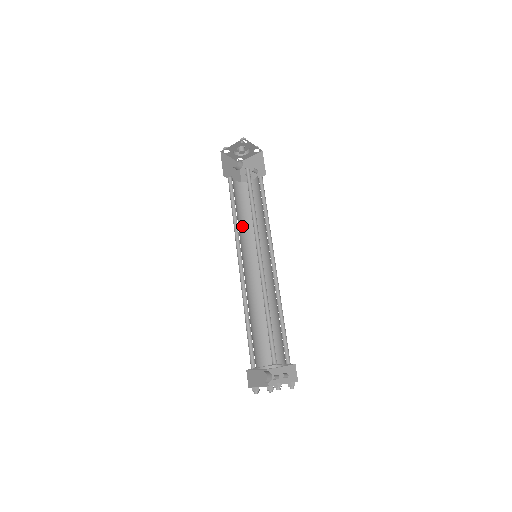
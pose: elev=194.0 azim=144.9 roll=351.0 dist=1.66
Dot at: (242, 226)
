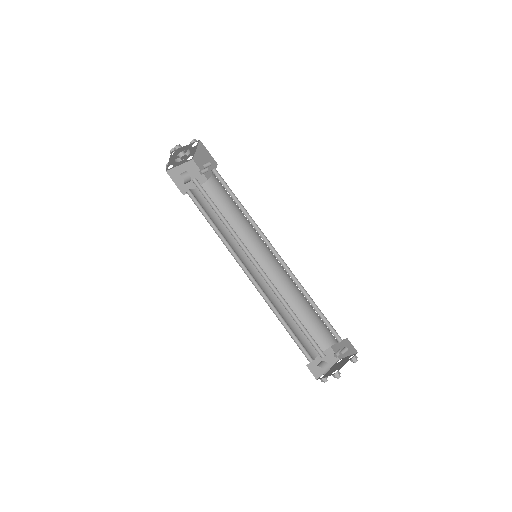
Dot at: occluded
